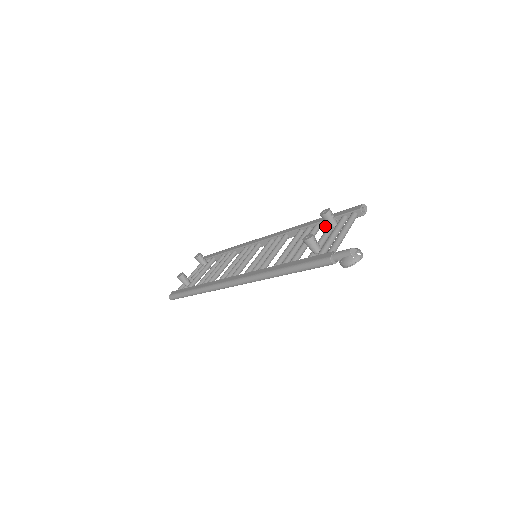
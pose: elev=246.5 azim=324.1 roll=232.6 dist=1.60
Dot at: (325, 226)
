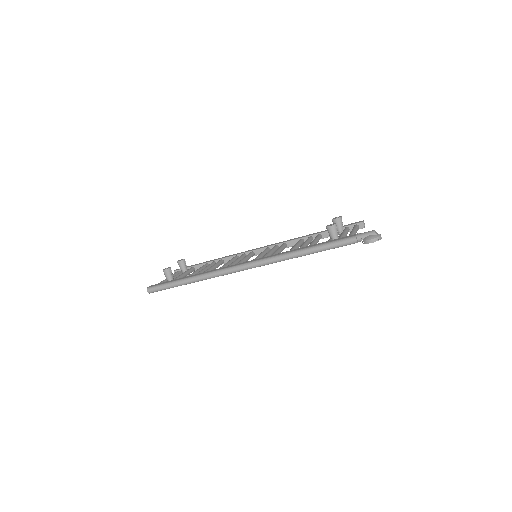
Dot at: (326, 236)
